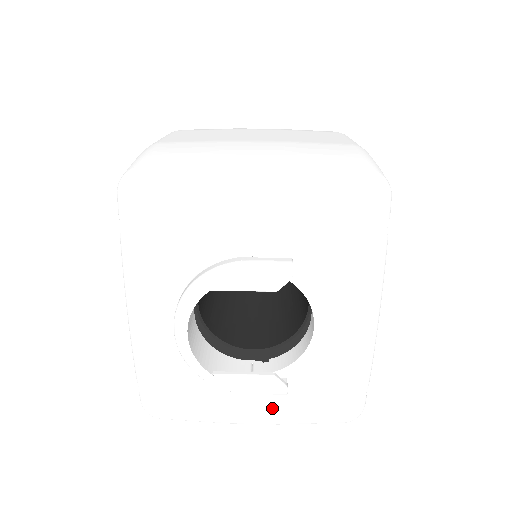
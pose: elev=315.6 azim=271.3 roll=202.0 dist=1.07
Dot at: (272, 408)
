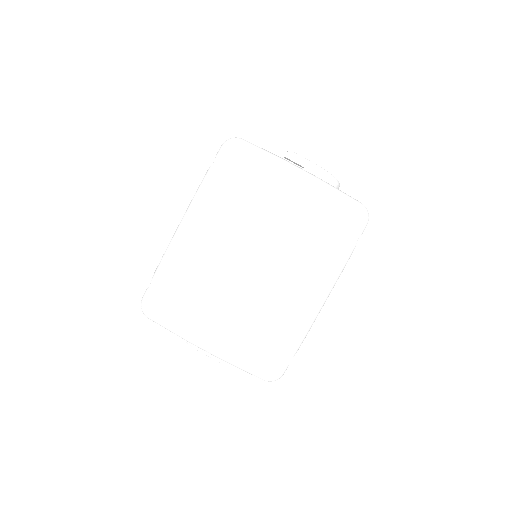
Dot at: occluded
